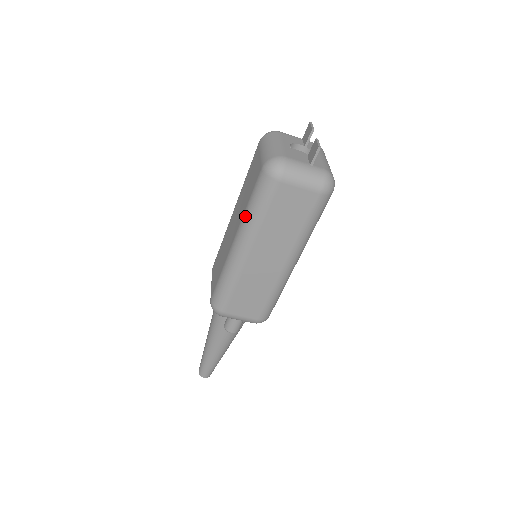
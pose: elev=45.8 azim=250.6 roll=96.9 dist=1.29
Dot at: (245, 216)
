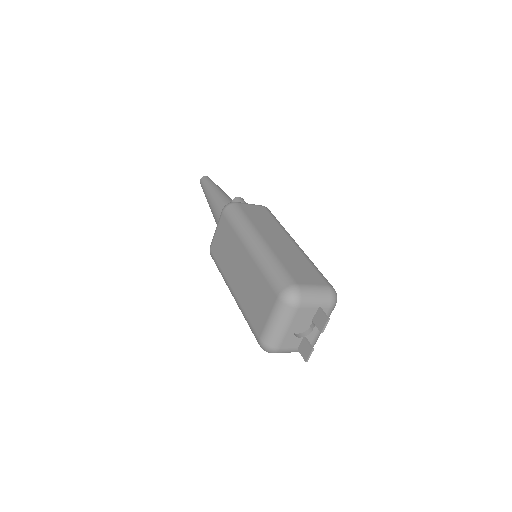
Dot at: (241, 311)
